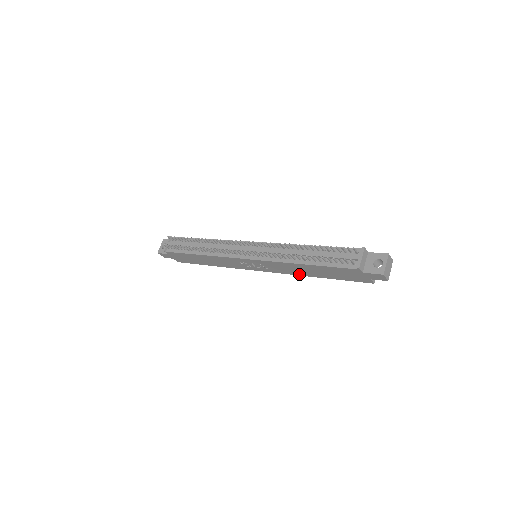
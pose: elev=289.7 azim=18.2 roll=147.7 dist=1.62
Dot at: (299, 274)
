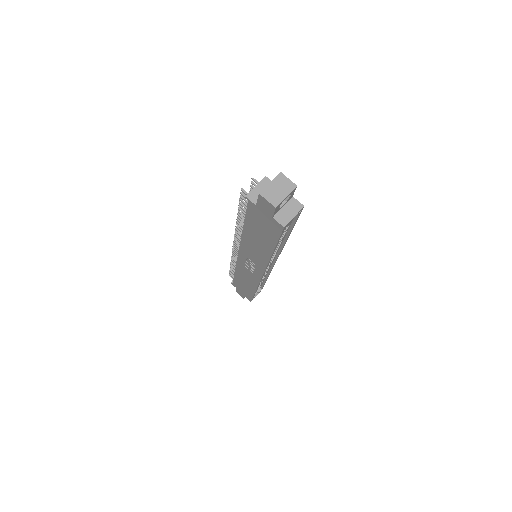
Dot at: (266, 258)
